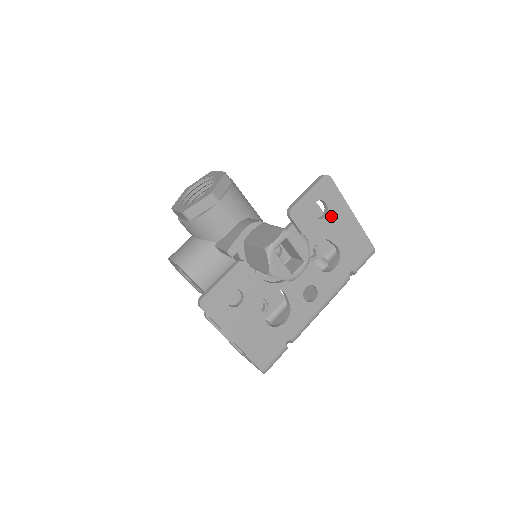
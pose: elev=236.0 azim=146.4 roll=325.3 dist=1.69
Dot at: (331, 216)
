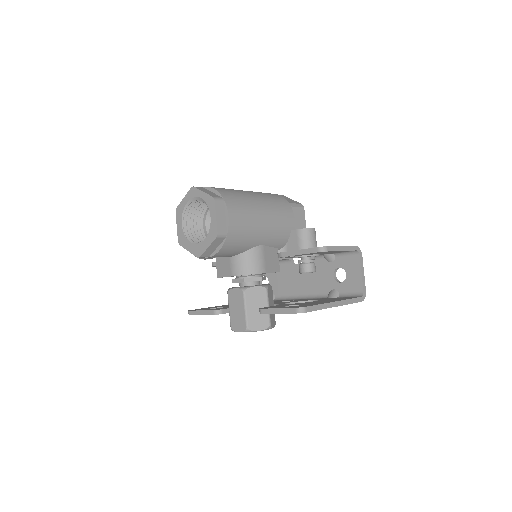
Dot at: occluded
